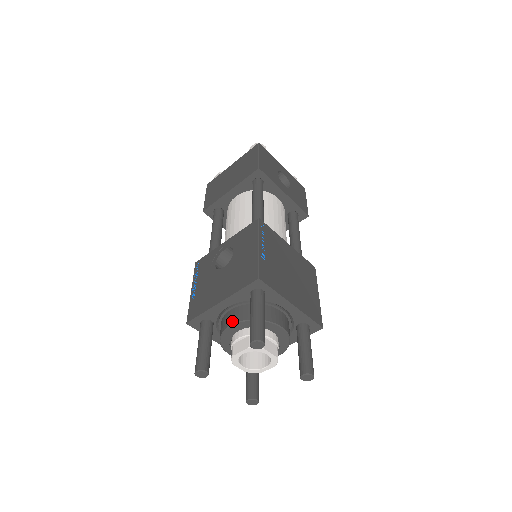
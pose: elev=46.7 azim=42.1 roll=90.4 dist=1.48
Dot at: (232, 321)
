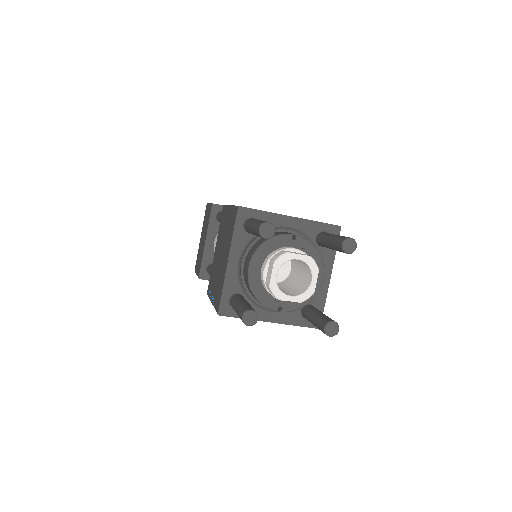
Dot at: occluded
